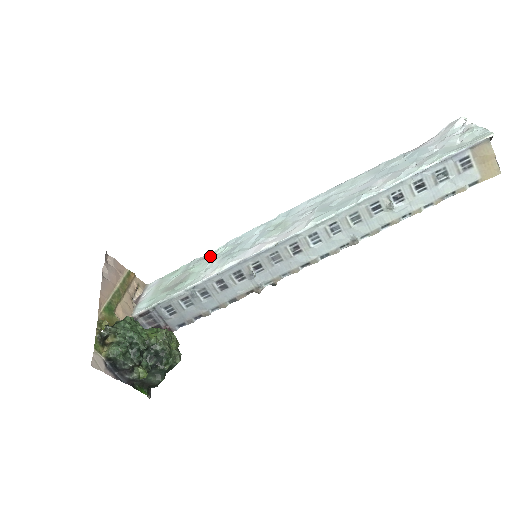
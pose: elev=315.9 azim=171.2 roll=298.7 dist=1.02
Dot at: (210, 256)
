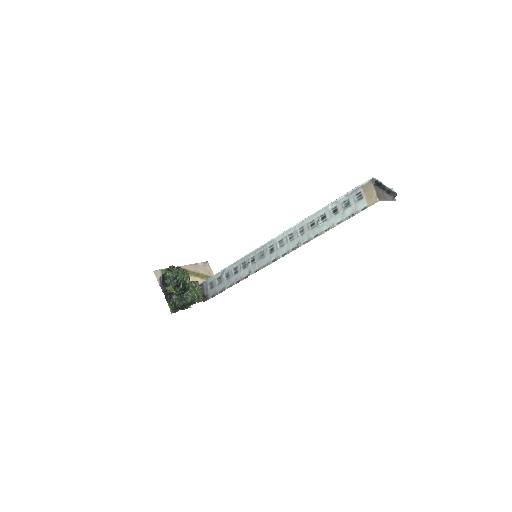
Dot at: occluded
